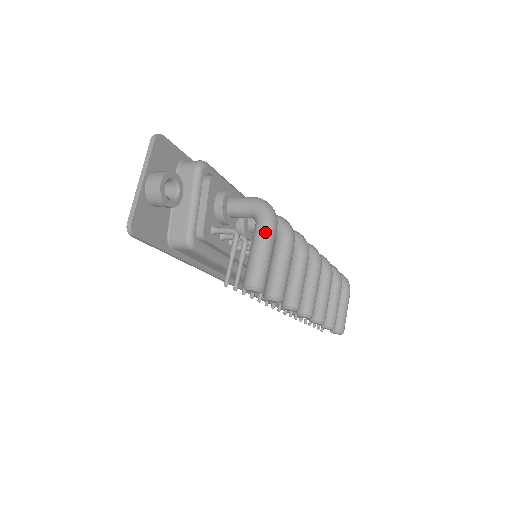
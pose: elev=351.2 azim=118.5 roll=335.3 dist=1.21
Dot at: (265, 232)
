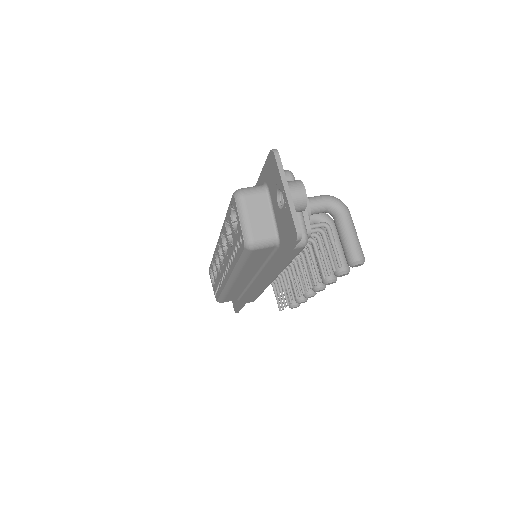
Dot at: (350, 219)
